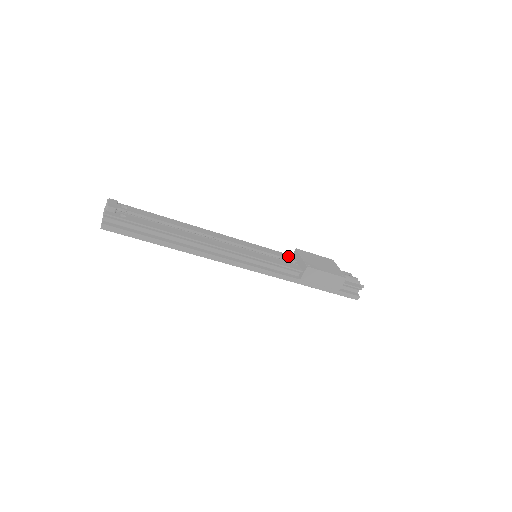
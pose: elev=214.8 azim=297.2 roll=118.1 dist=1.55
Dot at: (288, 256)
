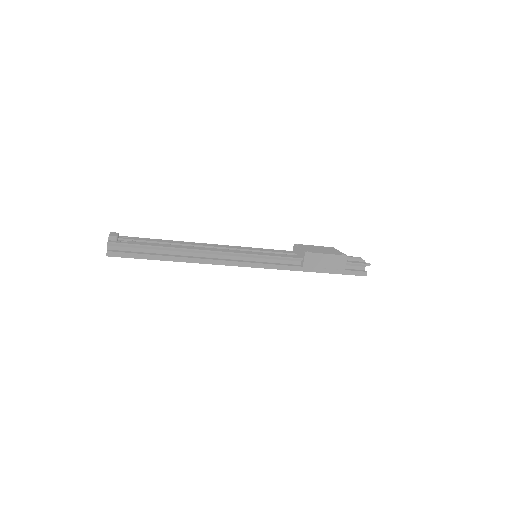
Dot at: (288, 251)
